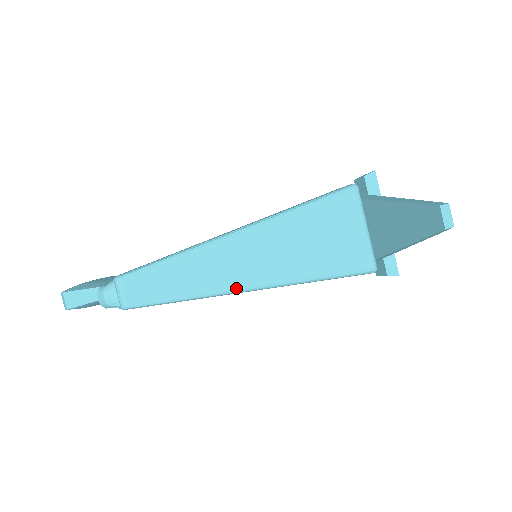
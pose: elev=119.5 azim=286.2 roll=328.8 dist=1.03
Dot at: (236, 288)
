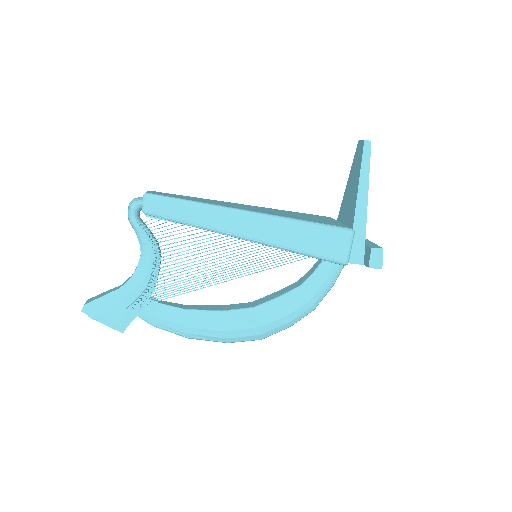
Dot at: (229, 207)
